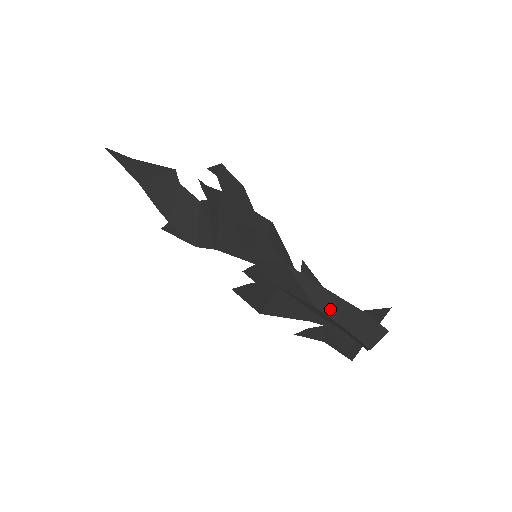
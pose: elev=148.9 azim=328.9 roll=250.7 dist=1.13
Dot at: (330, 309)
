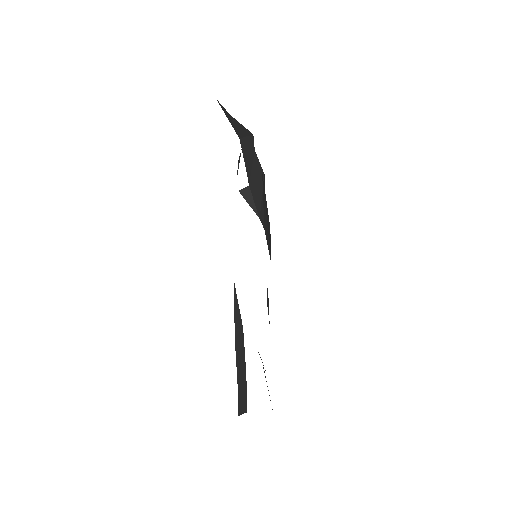
Dot at: (238, 351)
